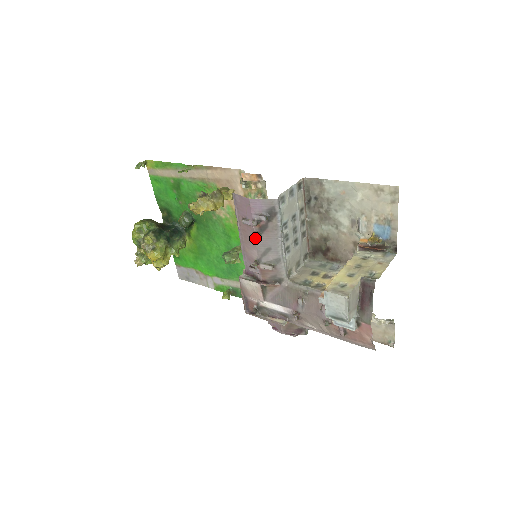
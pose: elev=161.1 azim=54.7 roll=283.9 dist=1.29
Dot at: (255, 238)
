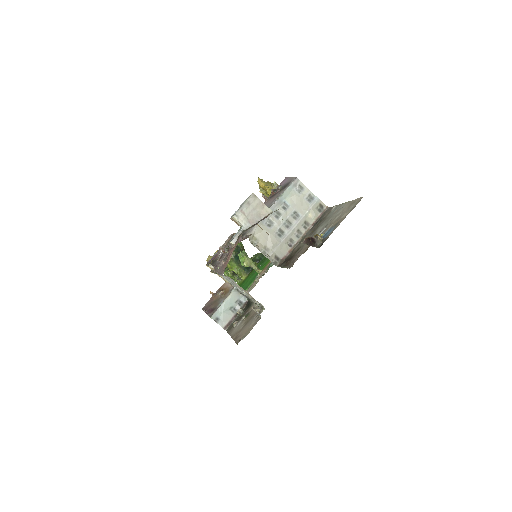
Dot at: (264, 203)
